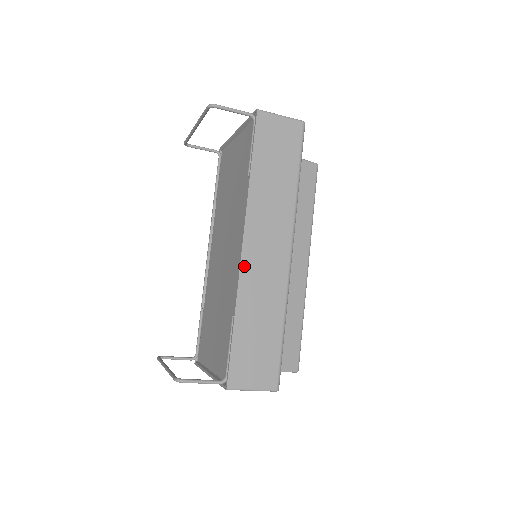
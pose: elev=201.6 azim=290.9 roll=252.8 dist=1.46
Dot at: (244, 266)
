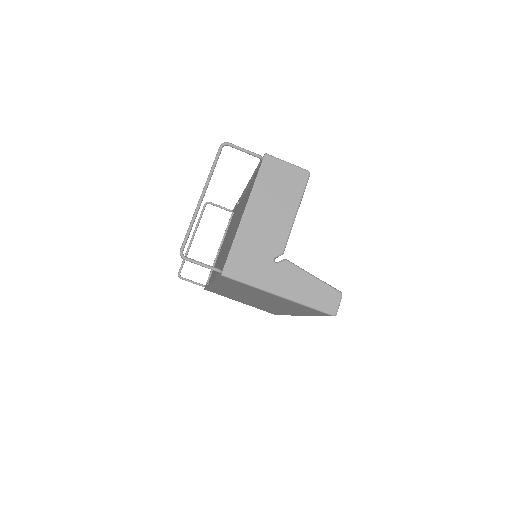
Dot at: occluded
